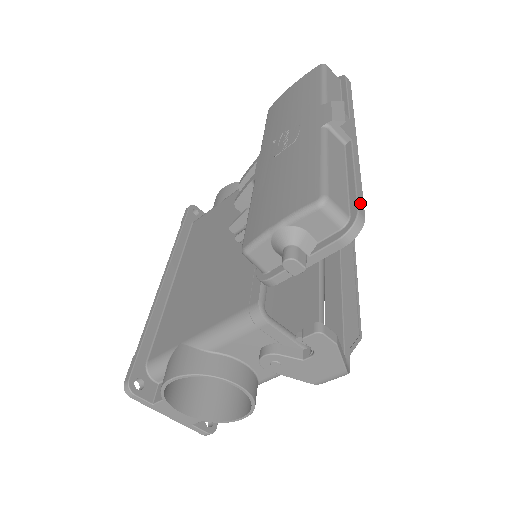
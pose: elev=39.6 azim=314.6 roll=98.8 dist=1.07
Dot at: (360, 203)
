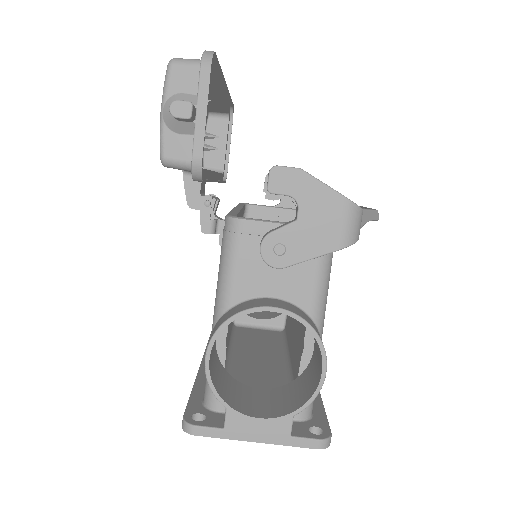
Dot at: occluded
